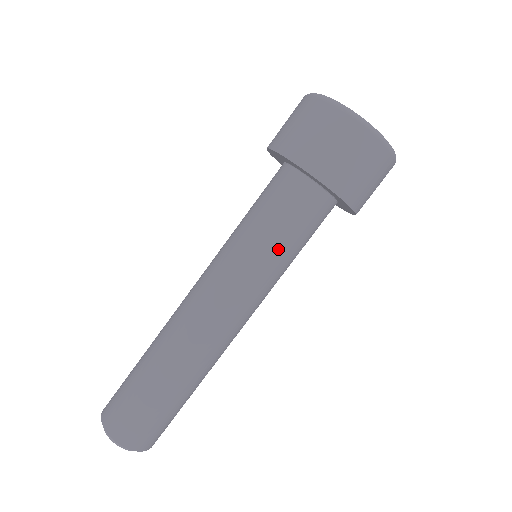
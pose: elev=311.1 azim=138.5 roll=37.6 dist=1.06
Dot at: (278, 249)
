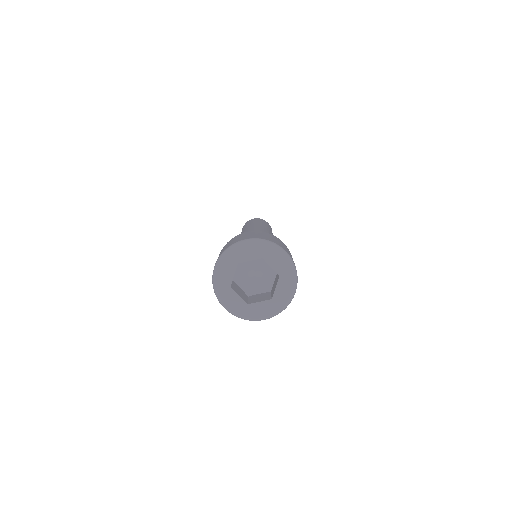
Dot at: occluded
